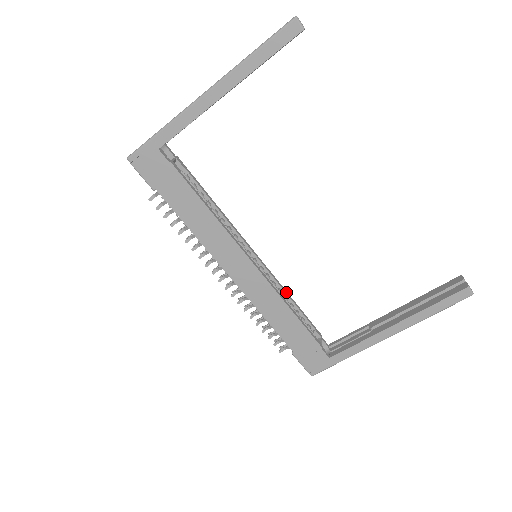
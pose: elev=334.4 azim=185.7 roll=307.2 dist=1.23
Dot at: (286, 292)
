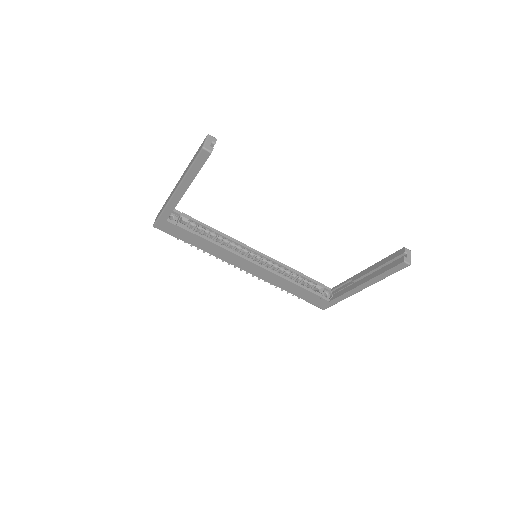
Dot at: (288, 267)
